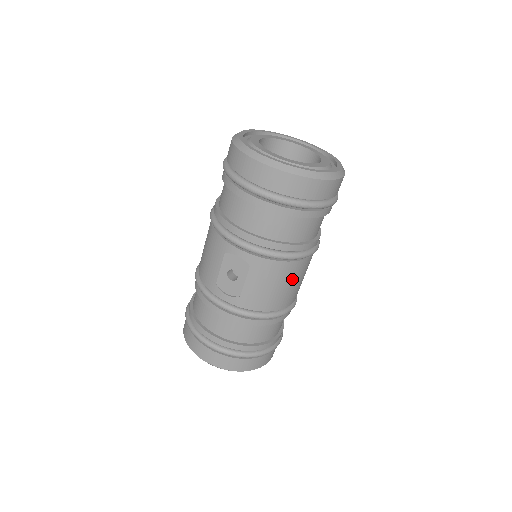
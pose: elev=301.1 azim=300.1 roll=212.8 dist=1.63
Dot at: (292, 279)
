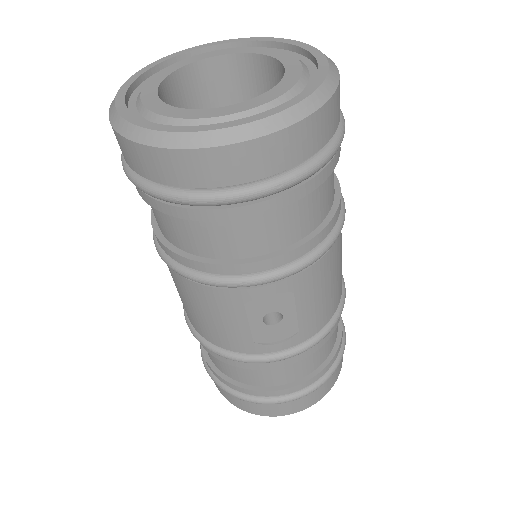
Dot at: (340, 254)
